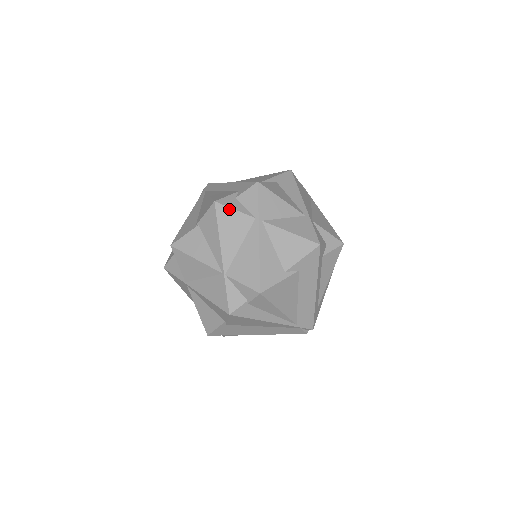
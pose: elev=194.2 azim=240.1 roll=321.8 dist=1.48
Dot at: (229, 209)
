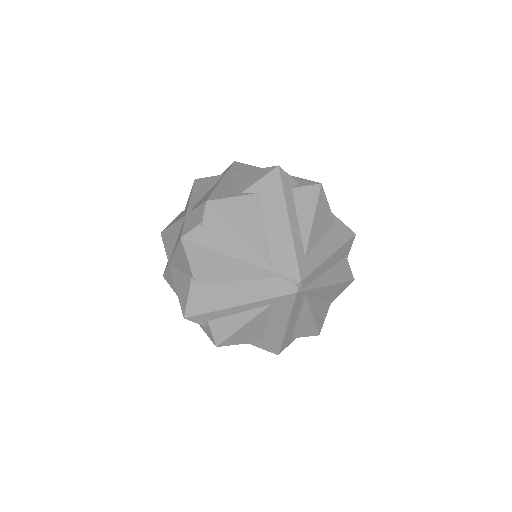
Dot at: (204, 178)
